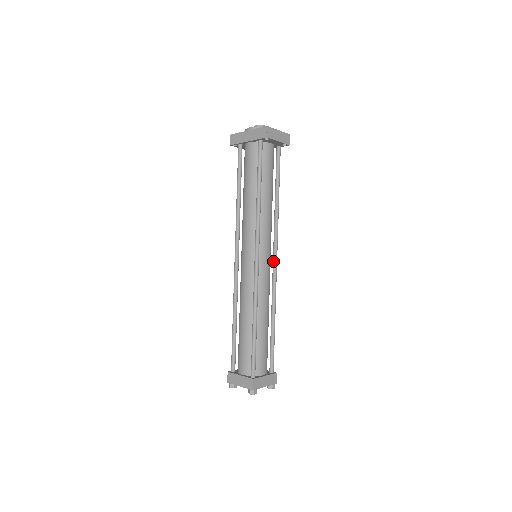
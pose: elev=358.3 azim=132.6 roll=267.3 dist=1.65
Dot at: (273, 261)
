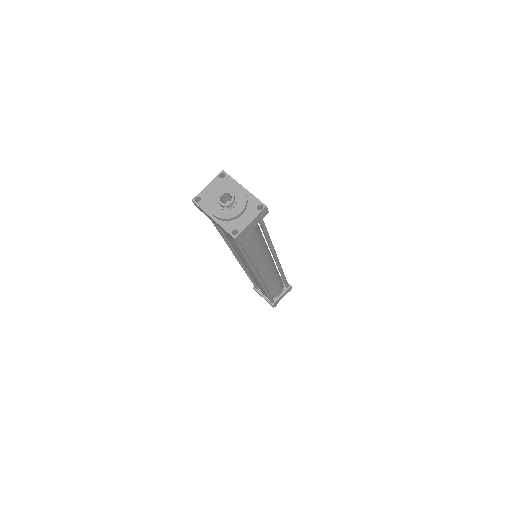
Dot at: occluded
